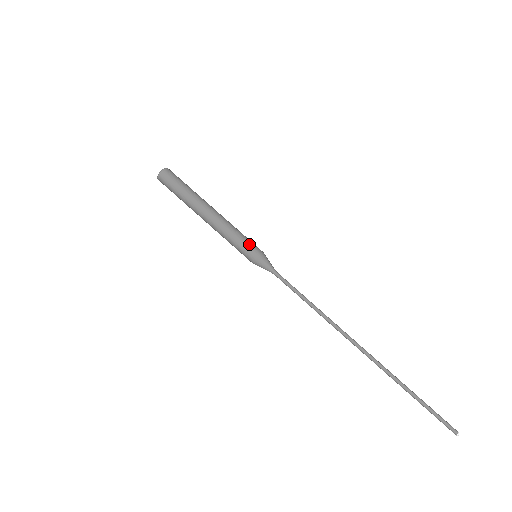
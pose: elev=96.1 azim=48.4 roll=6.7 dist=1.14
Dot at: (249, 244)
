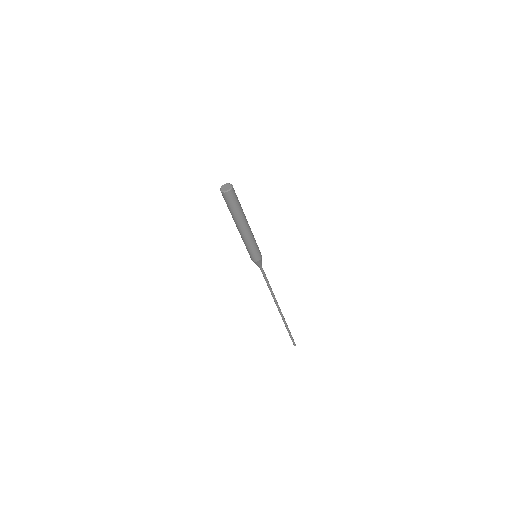
Dot at: (253, 255)
